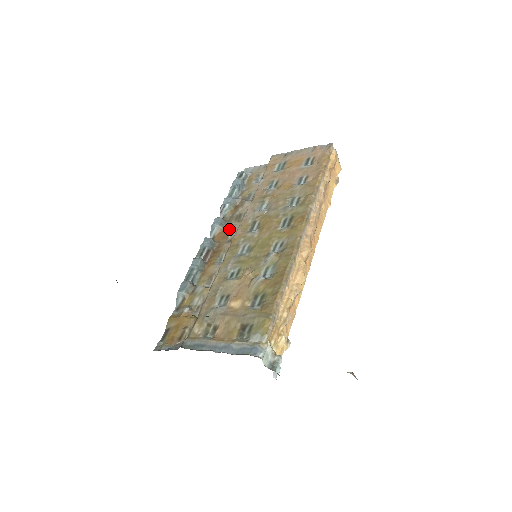
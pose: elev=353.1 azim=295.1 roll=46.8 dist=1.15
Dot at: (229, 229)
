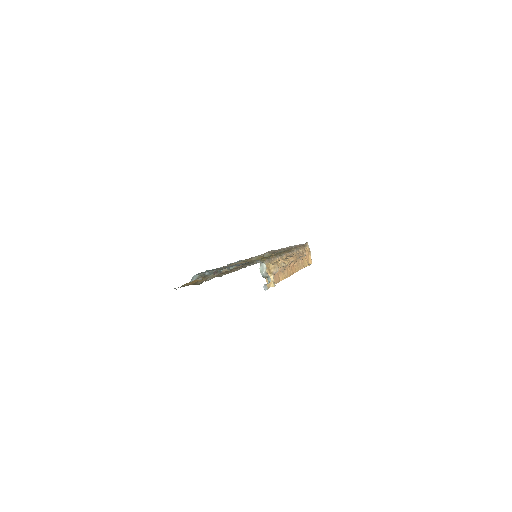
Dot at: (232, 270)
